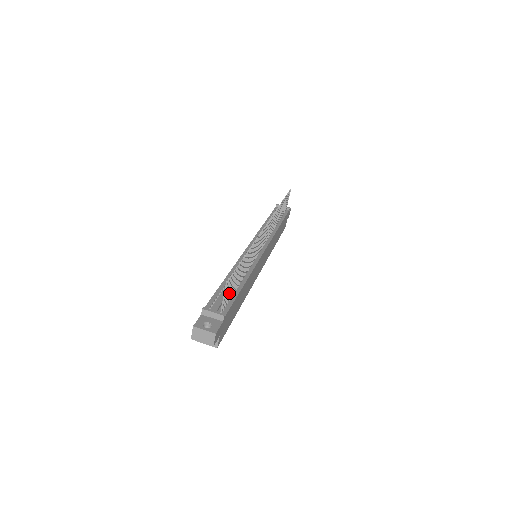
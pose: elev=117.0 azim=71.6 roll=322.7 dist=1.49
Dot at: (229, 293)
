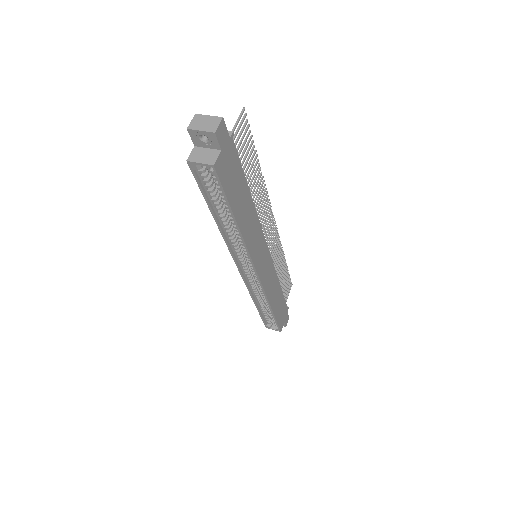
Dot at: (239, 145)
